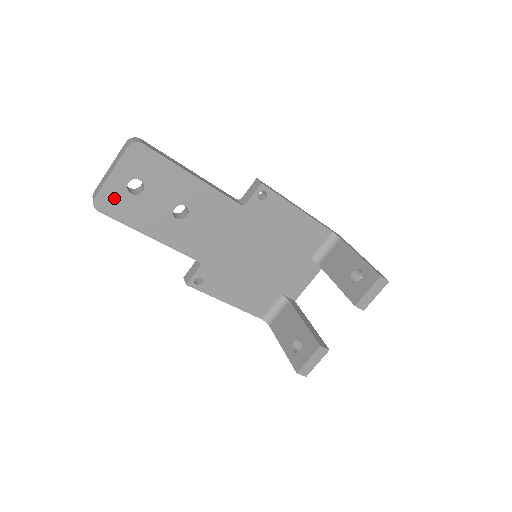
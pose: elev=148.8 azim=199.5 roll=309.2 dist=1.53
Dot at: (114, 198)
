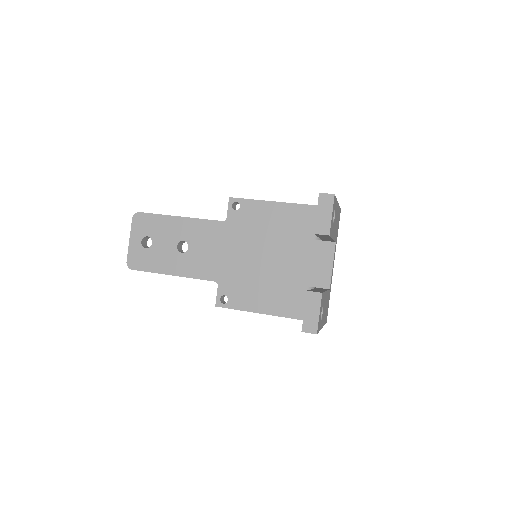
Dot at: (137, 256)
